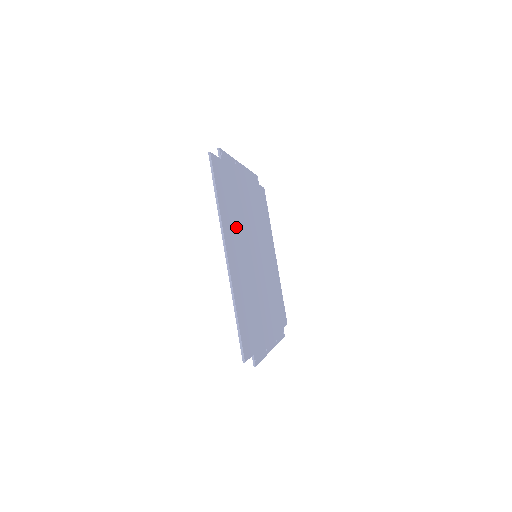
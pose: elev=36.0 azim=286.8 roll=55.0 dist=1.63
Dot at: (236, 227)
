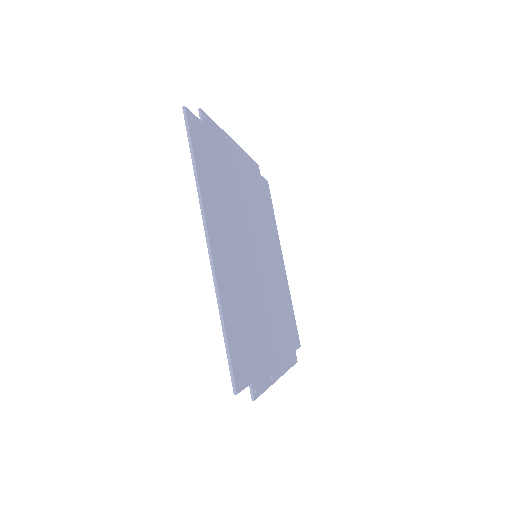
Dot at: (225, 212)
